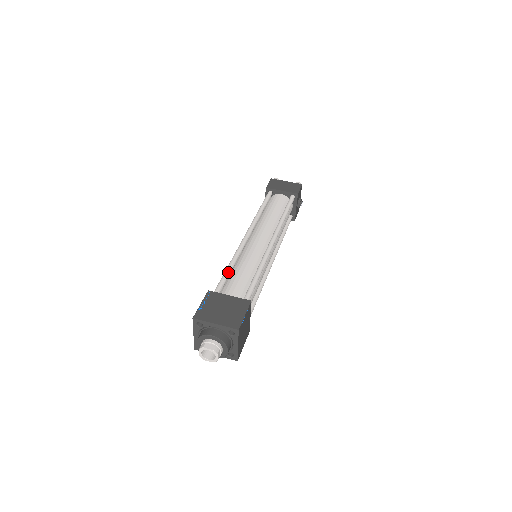
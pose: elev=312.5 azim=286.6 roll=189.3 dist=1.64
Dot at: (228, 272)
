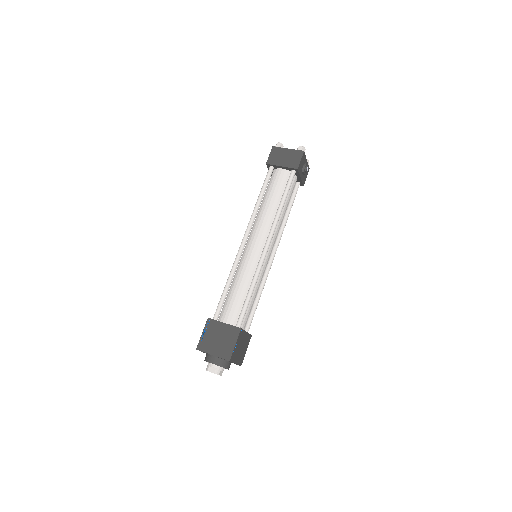
Dot at: (225, 291)
